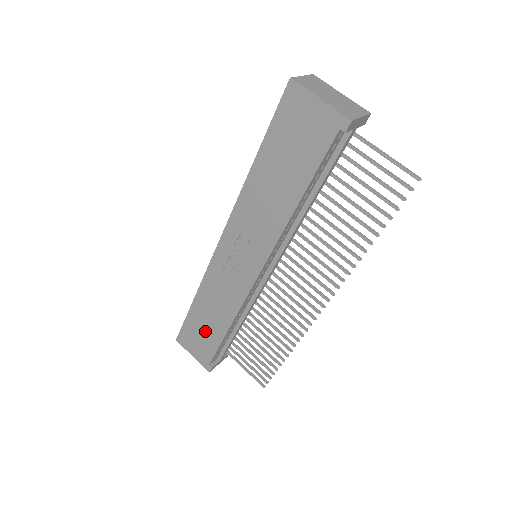
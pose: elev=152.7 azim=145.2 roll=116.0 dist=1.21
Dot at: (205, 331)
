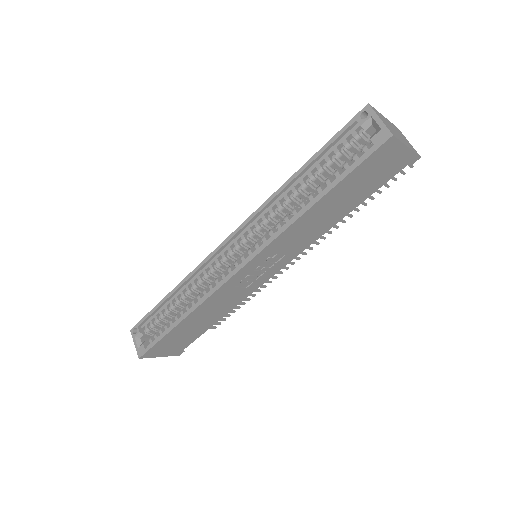
Dot at: (188, 334)
